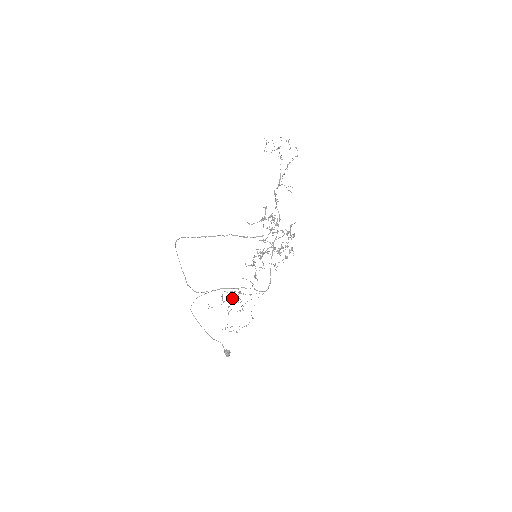
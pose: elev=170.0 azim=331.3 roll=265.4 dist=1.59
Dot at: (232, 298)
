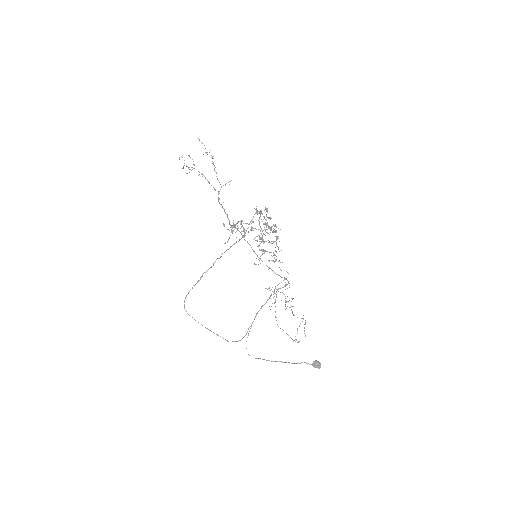
Dot at: (274, 303)
